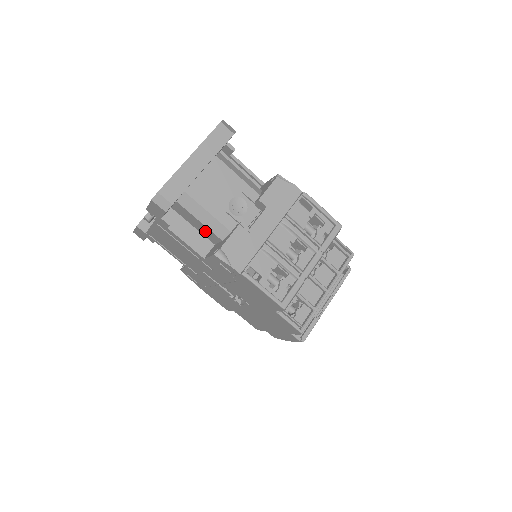
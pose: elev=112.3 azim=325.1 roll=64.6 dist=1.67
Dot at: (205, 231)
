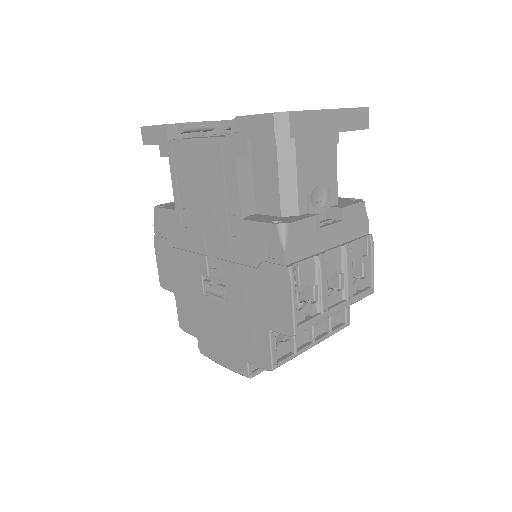
Dot at: (267, 192)
